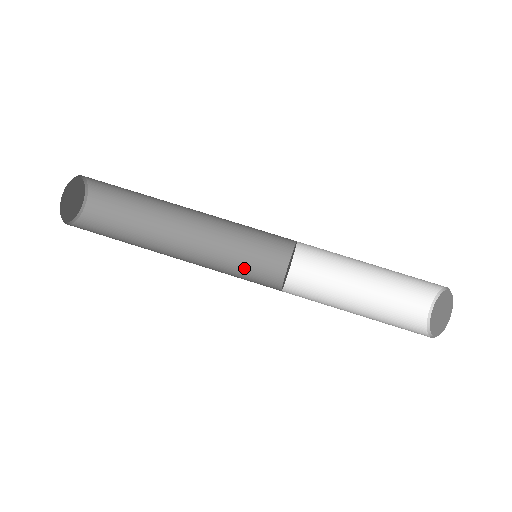
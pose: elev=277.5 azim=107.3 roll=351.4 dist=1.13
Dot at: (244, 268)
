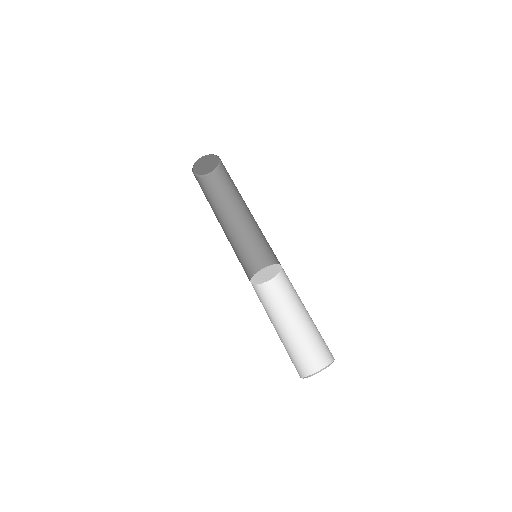
Dot at: (259, 256)
